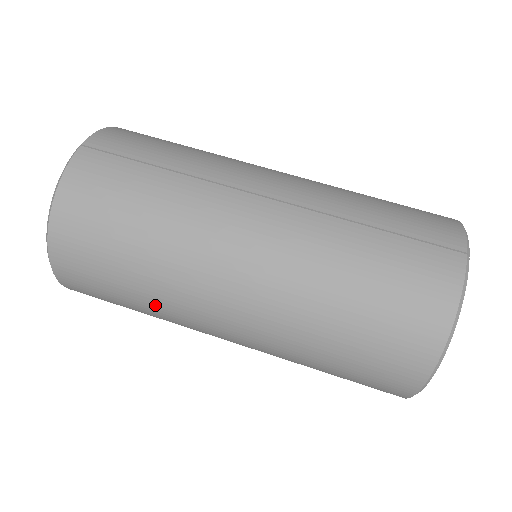
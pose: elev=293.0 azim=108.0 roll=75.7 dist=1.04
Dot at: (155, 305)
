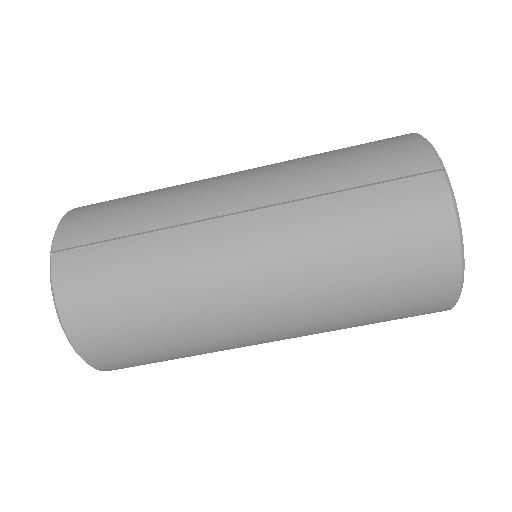
Dot at: (196, 350)
